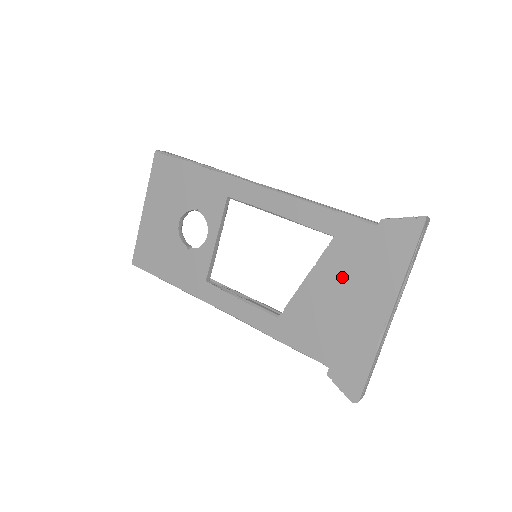
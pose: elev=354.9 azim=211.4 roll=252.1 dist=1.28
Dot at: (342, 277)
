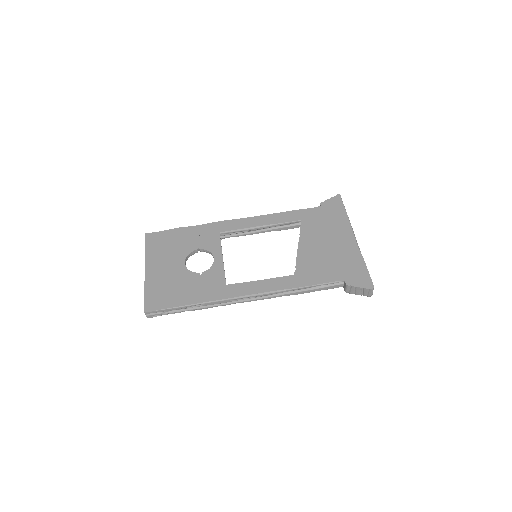
Dot at: (319, 234)
